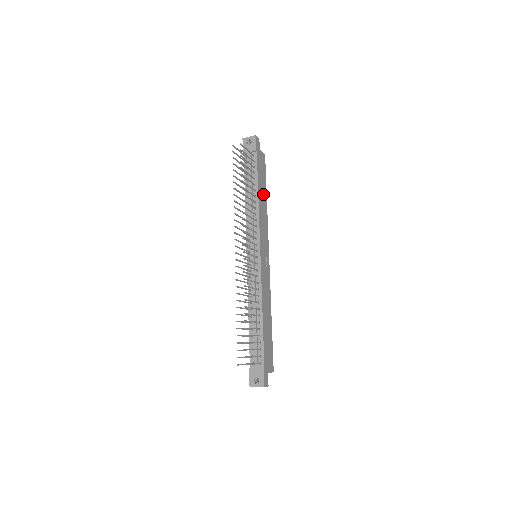
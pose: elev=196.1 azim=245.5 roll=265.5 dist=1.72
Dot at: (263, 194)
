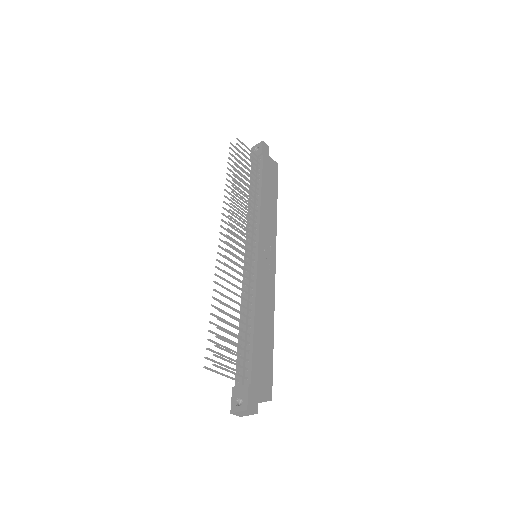
Dot at: (271, 196)
